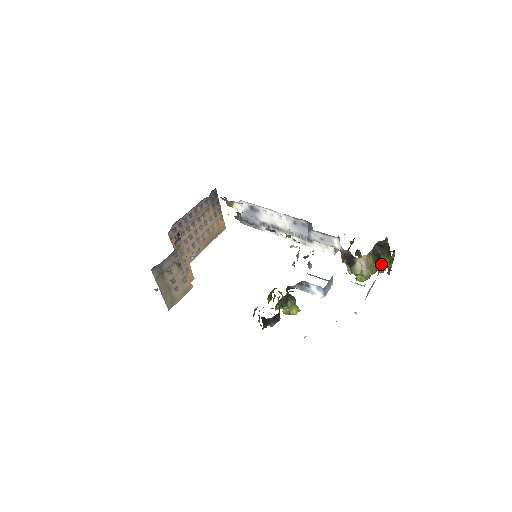
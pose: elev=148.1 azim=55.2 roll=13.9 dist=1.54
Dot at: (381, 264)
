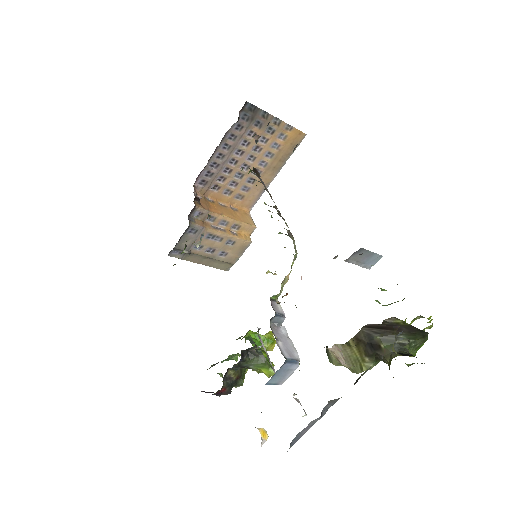
Dot at: (382, 359)
